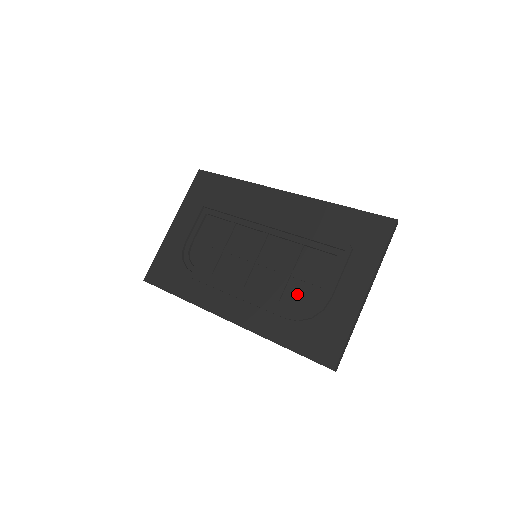
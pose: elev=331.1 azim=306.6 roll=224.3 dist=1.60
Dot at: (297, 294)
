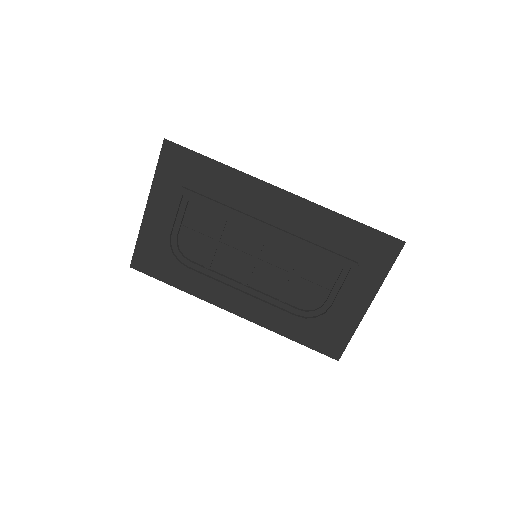
Dot at: (303, 297)
